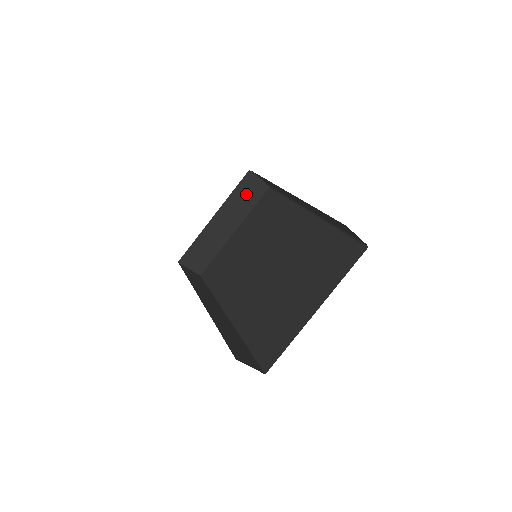
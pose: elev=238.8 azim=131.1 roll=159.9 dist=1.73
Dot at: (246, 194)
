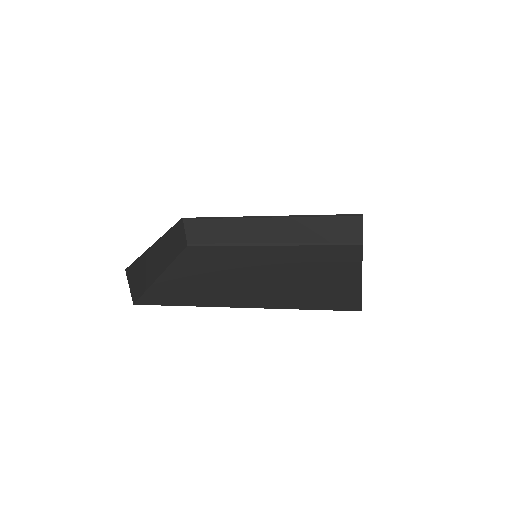
Dot at: (176, 238)
